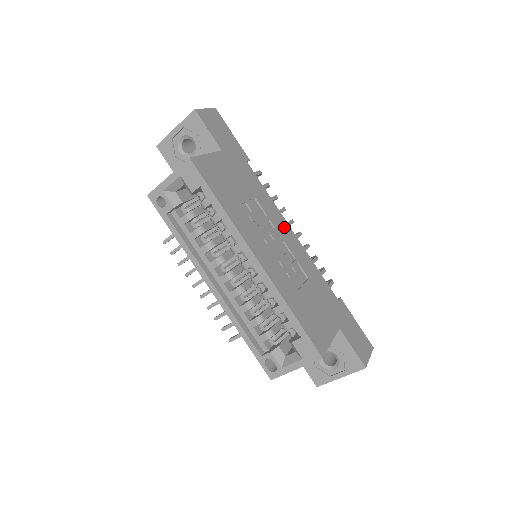
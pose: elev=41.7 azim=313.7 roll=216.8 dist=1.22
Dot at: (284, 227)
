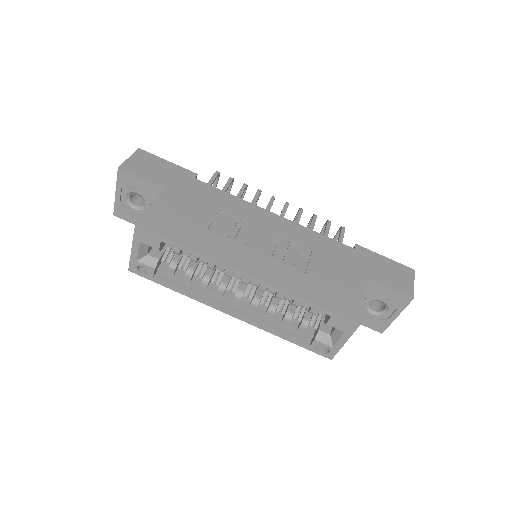
Dot at: (263, 217)
